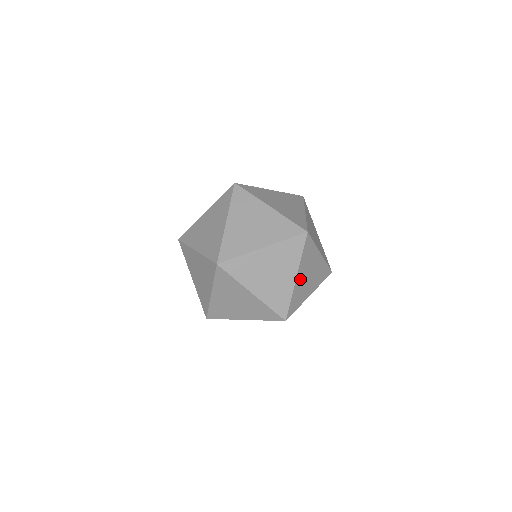
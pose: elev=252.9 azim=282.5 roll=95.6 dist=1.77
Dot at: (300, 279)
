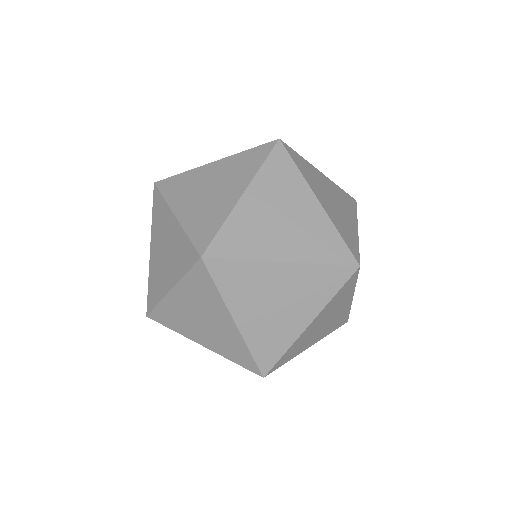
Dot at: (325, 204)
